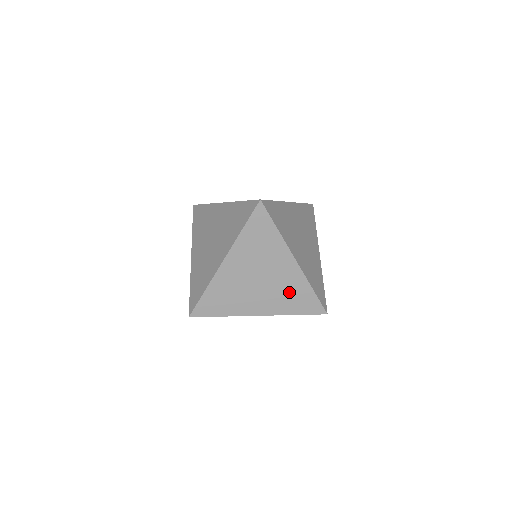
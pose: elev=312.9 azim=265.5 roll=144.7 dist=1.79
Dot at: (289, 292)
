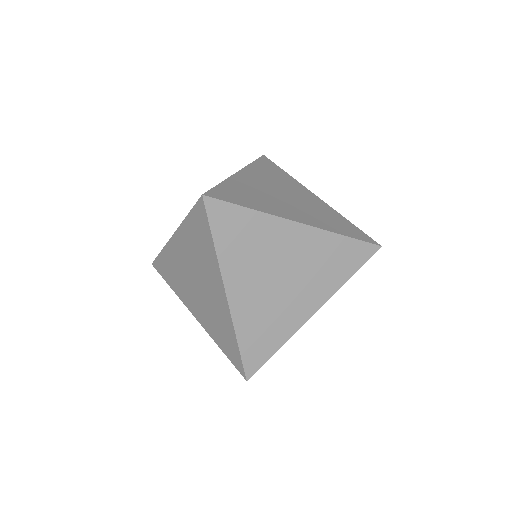
Dot at: (323, 261)
